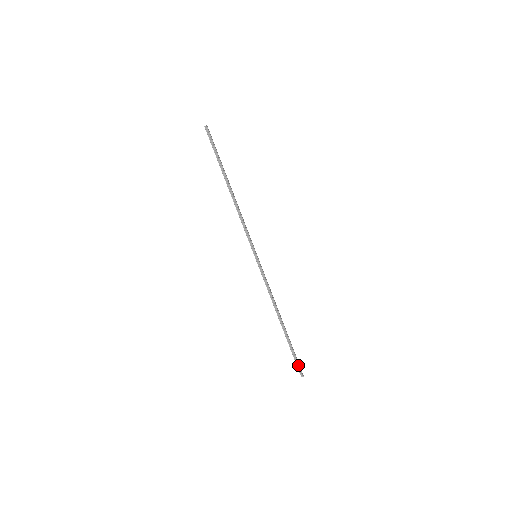
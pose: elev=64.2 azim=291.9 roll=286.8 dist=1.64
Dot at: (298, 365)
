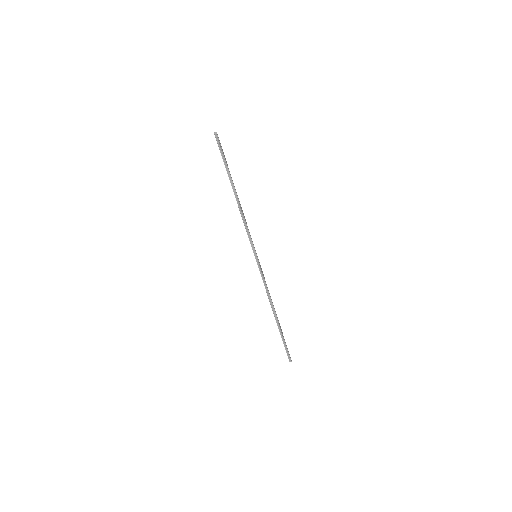
Dot at: (287, 352)
